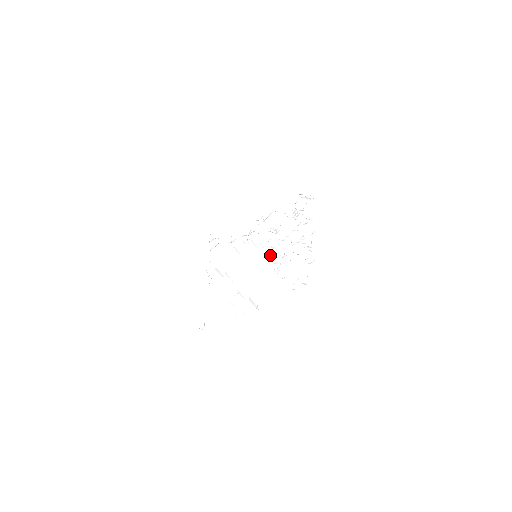
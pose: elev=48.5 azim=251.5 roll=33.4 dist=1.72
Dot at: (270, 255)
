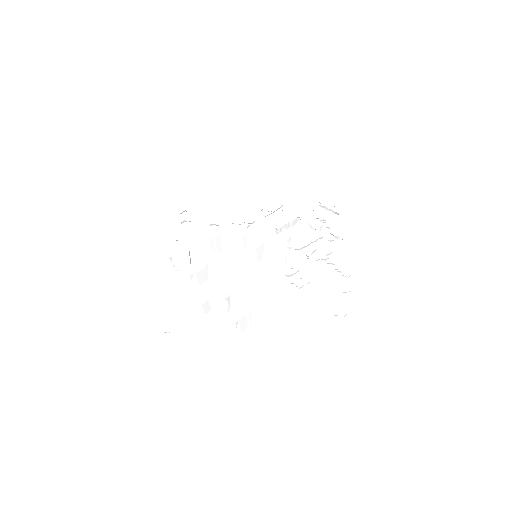
Dot at: (277, 262)
